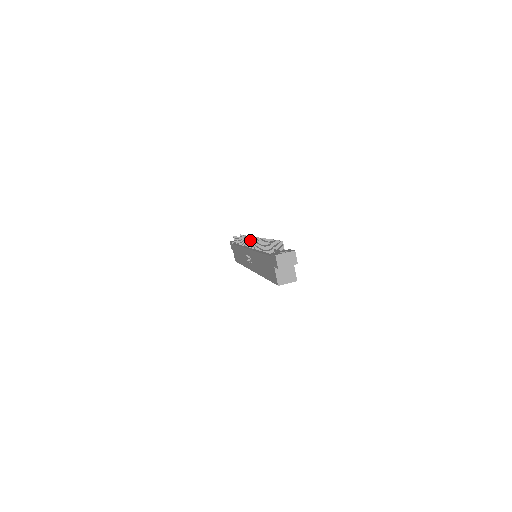
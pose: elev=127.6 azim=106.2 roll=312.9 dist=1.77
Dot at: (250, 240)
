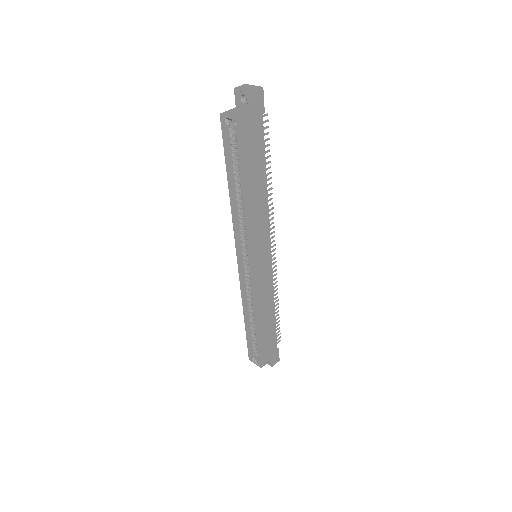
Dot at: occluded
